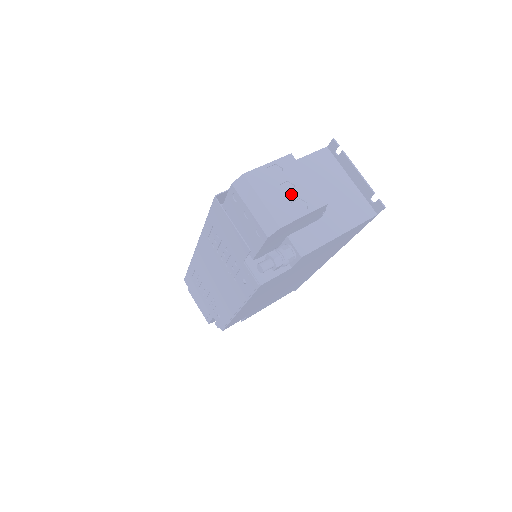
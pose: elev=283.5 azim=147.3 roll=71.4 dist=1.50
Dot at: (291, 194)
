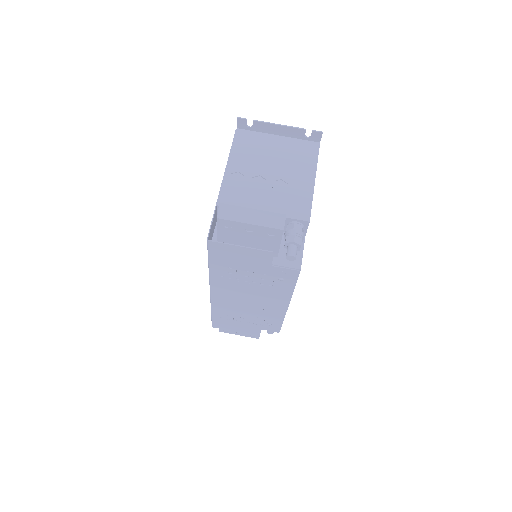
Dot at: (265, 184)
